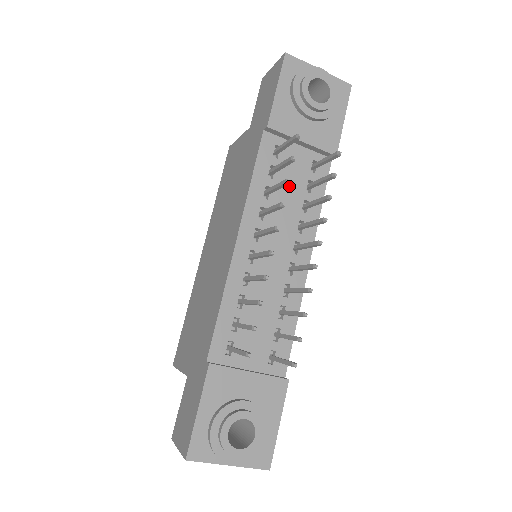
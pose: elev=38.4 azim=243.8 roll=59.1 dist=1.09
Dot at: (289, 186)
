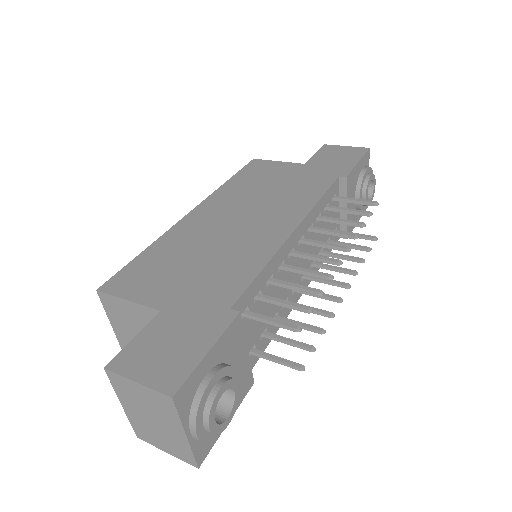
Dot at: (325, 228)
